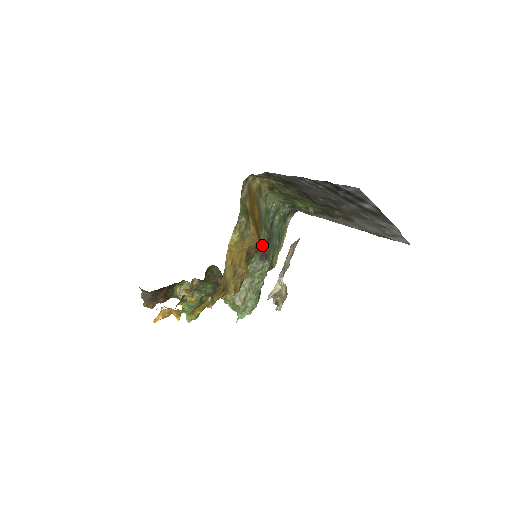
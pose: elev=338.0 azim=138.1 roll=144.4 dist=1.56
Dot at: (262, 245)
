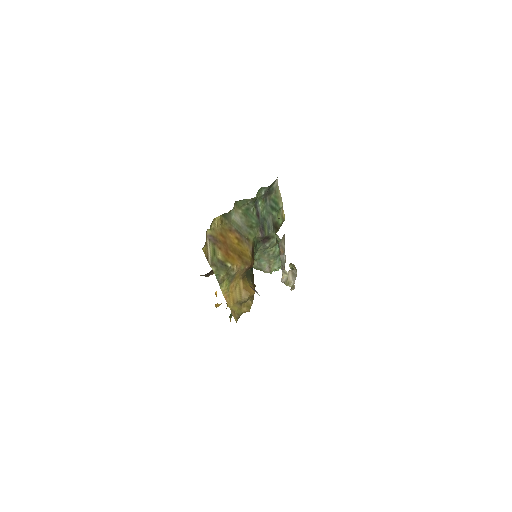
Dot at: (258, 238)
